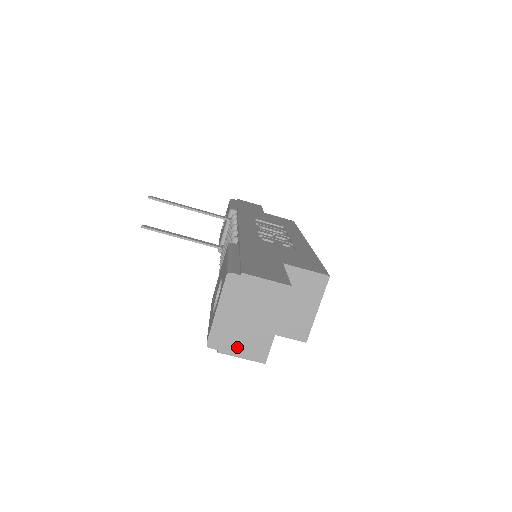
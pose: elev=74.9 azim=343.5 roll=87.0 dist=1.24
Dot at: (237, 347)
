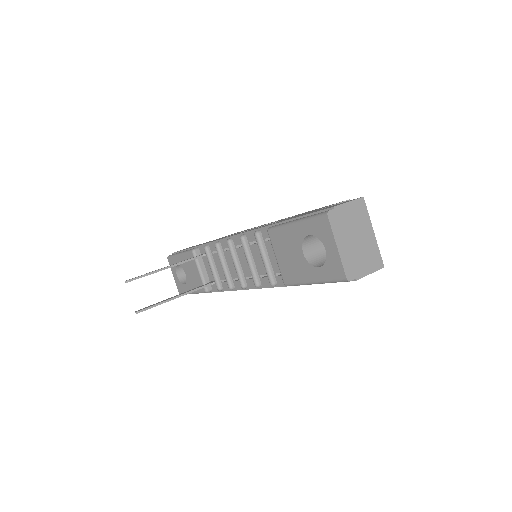
Dot at: (364, 267)
